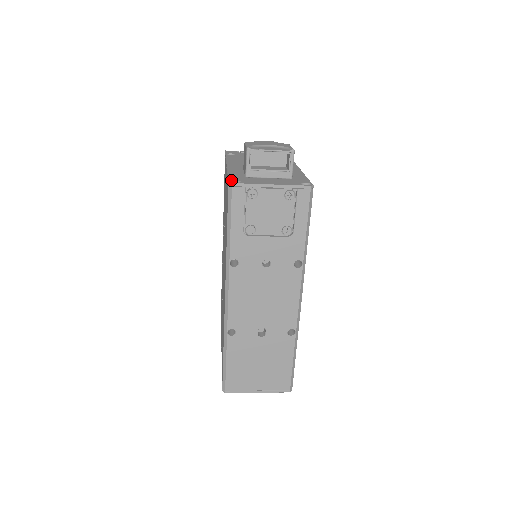
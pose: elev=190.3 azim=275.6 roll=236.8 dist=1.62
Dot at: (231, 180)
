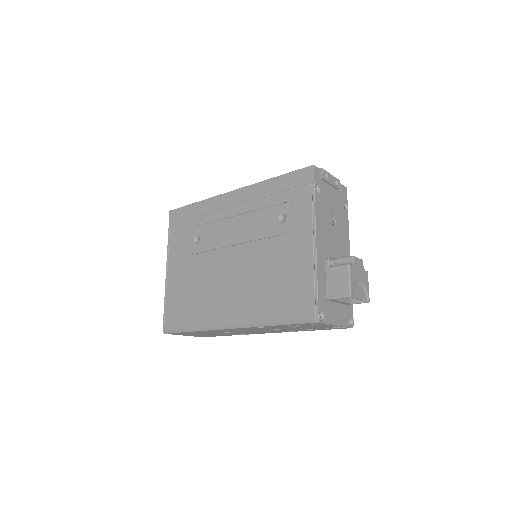
Dot at: (320, 312)
